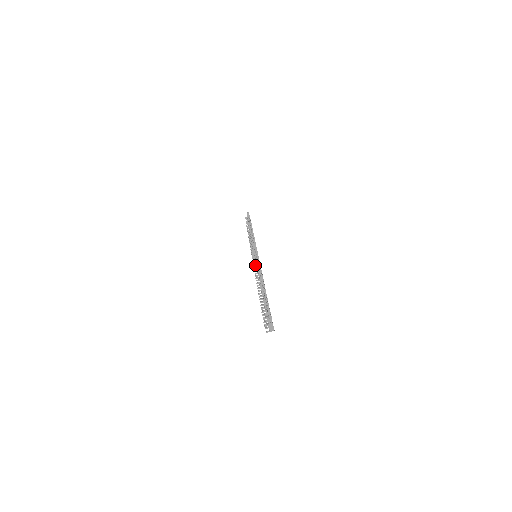
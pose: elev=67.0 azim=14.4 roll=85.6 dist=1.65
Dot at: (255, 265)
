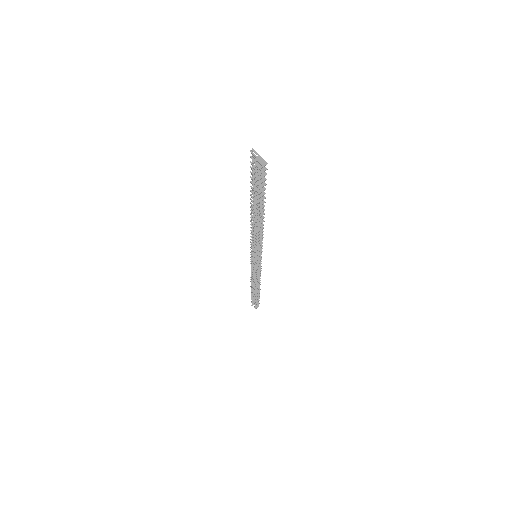
Dot at: (257, 257)
